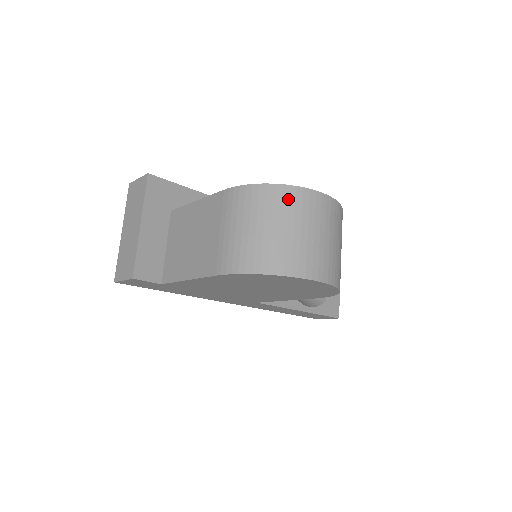
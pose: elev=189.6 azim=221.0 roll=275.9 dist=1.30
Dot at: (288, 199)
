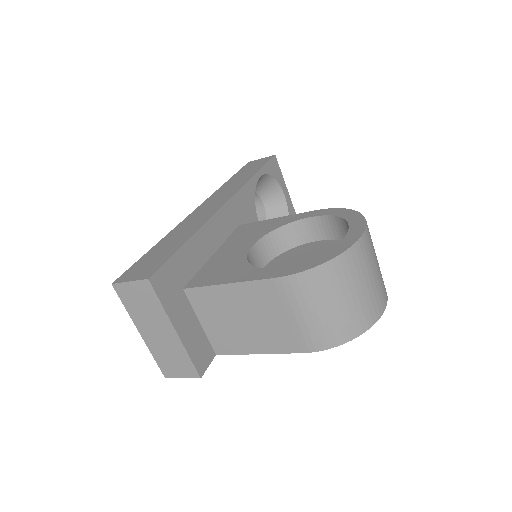
Dot at: (348, 265)
